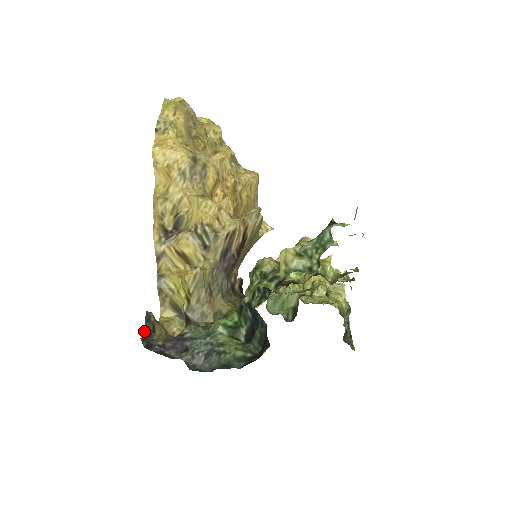
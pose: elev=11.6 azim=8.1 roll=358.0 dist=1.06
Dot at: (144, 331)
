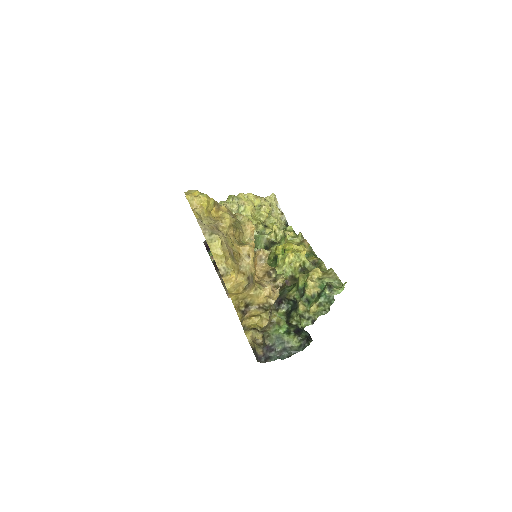
Dot at: occluded
